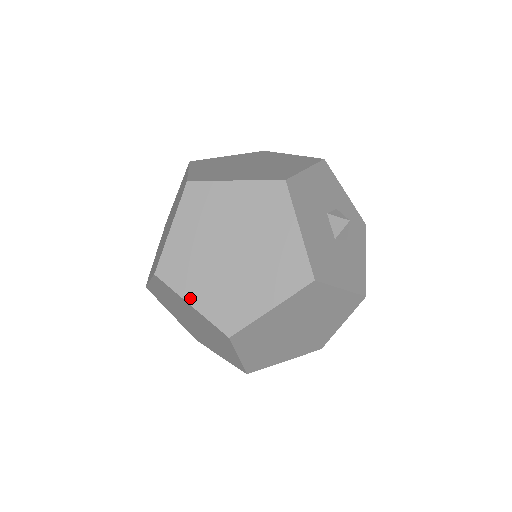
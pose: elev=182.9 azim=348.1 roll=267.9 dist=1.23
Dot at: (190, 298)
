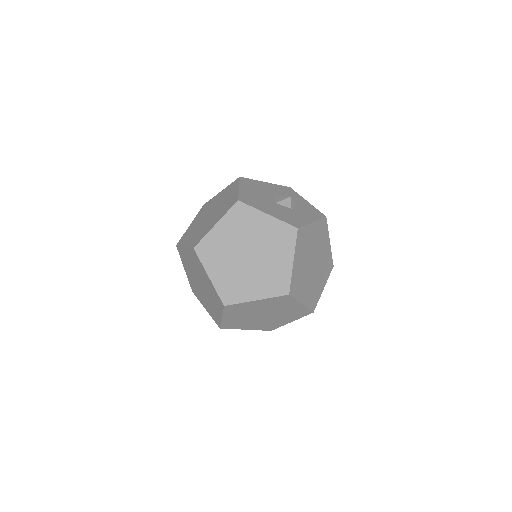
Dot at: (185, 244)
